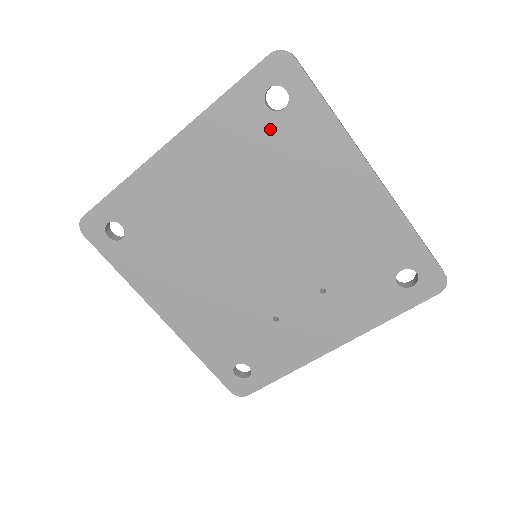
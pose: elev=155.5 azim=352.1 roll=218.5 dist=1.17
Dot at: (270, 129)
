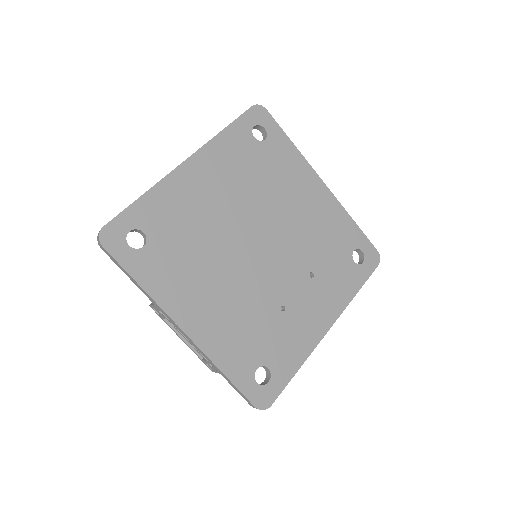
Dot at: (258, 152)
